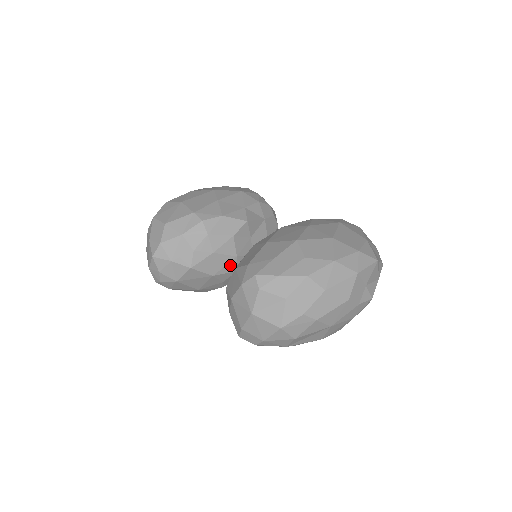
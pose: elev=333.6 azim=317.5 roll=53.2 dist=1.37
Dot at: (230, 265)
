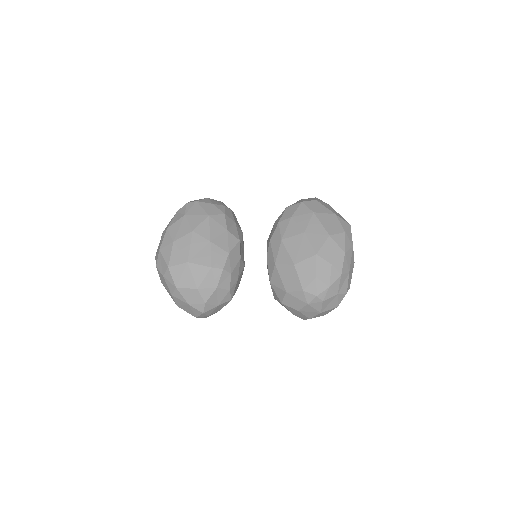
Dot at: (242, 273)
